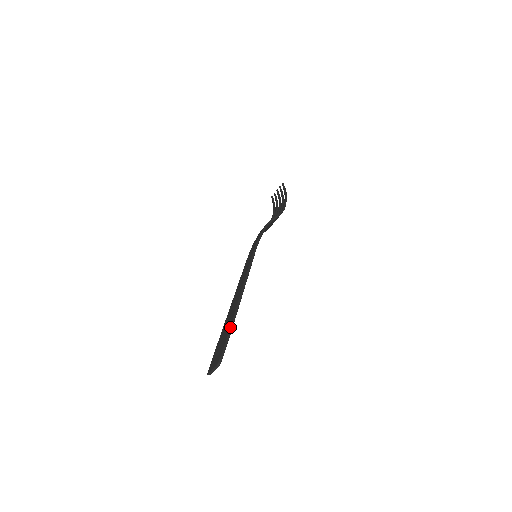
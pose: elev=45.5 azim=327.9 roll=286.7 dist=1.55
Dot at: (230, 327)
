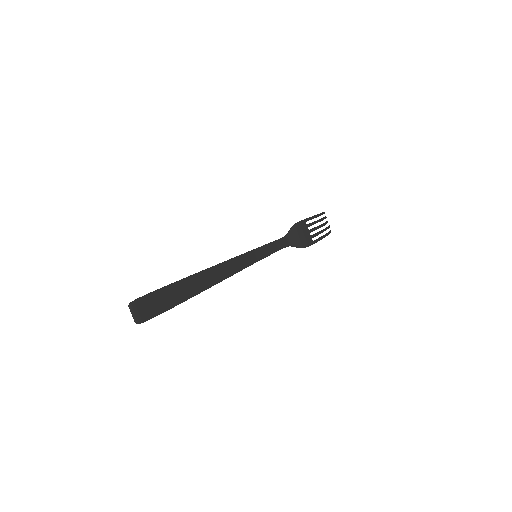
Dot at: (164, 287)
